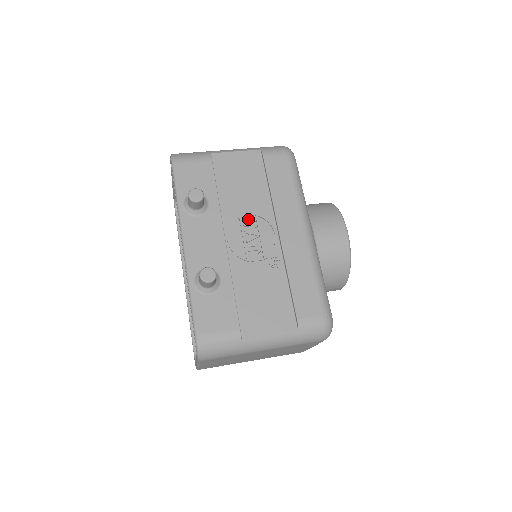
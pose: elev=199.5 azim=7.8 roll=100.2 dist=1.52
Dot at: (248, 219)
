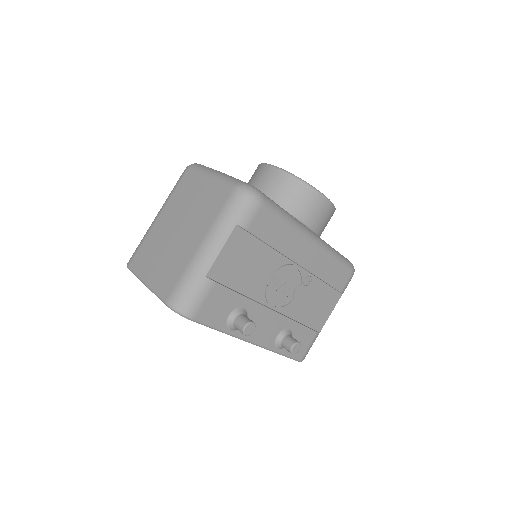
Dot at: (274, 282)
